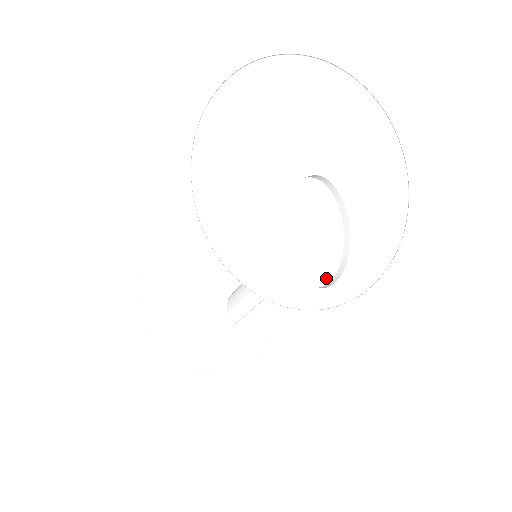
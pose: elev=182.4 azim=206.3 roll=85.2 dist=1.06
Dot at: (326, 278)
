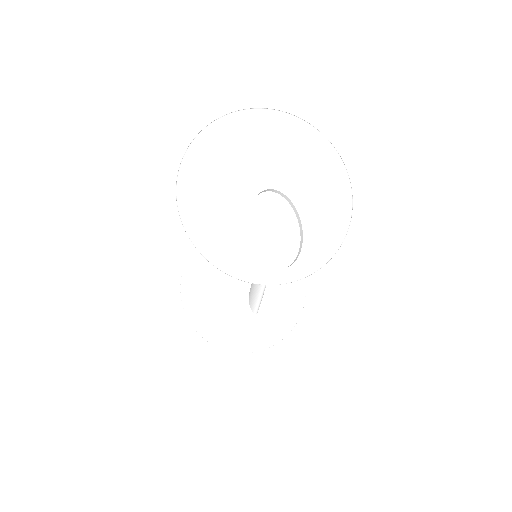
Dot at: (288, 261)
